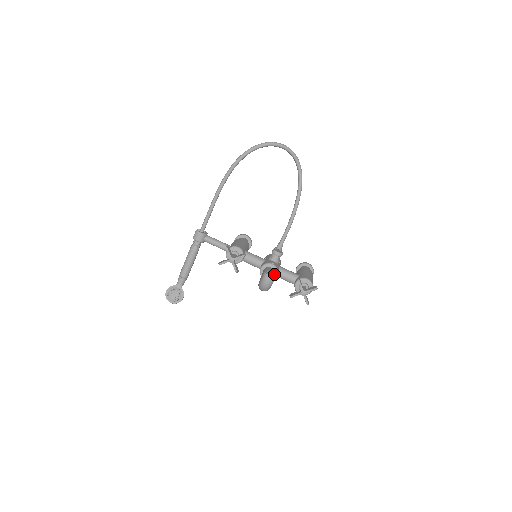
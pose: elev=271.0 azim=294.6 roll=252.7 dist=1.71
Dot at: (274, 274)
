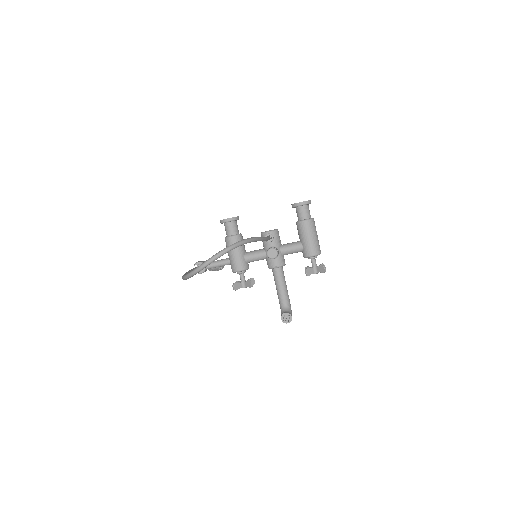
Dot at: (289, 315)
